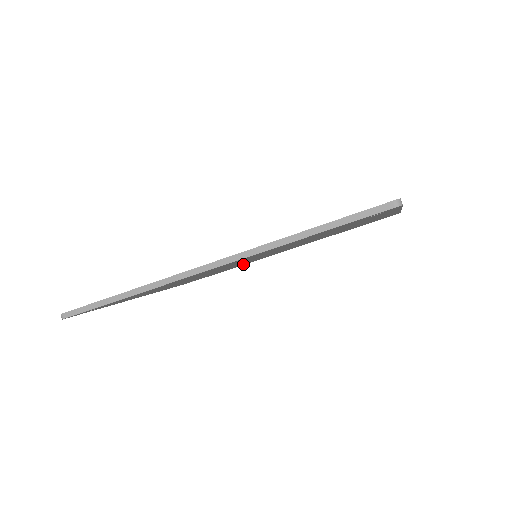
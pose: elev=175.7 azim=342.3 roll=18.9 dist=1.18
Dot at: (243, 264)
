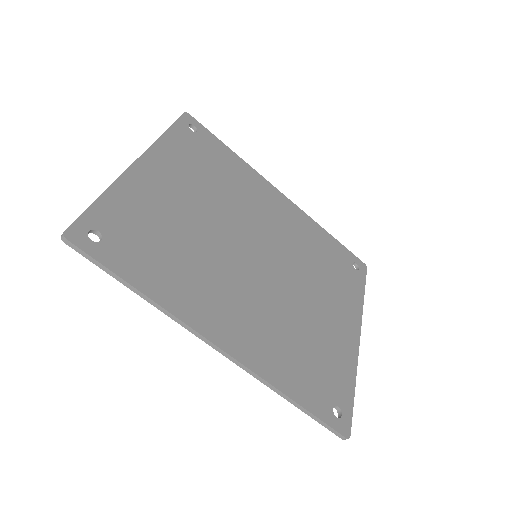
Dot at: (242, 180)
